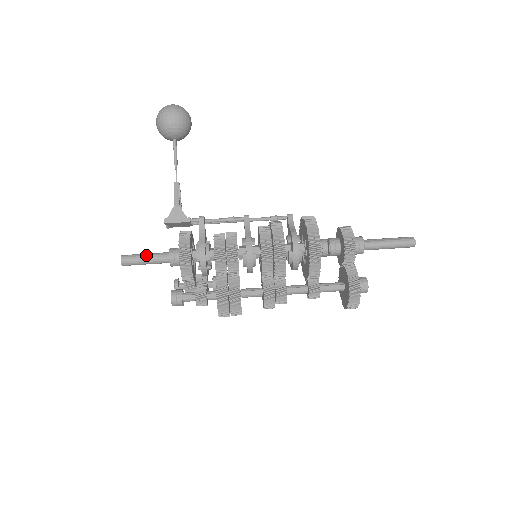
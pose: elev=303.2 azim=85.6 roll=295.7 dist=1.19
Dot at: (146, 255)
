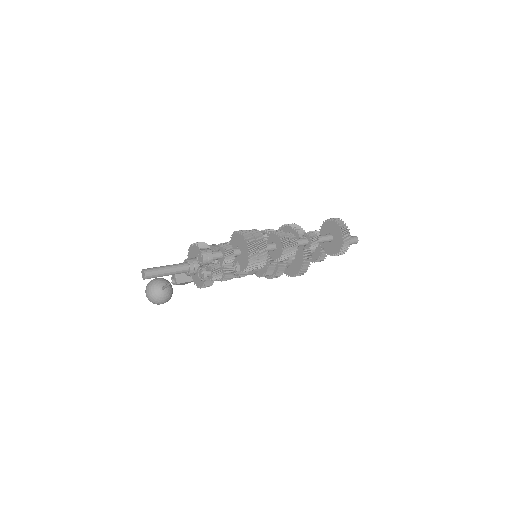
Dot at: occluded
